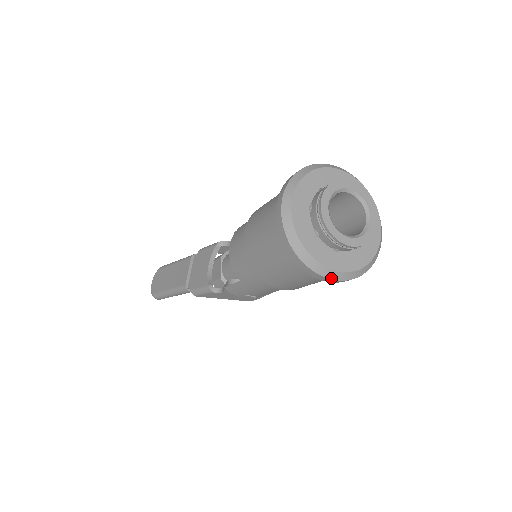
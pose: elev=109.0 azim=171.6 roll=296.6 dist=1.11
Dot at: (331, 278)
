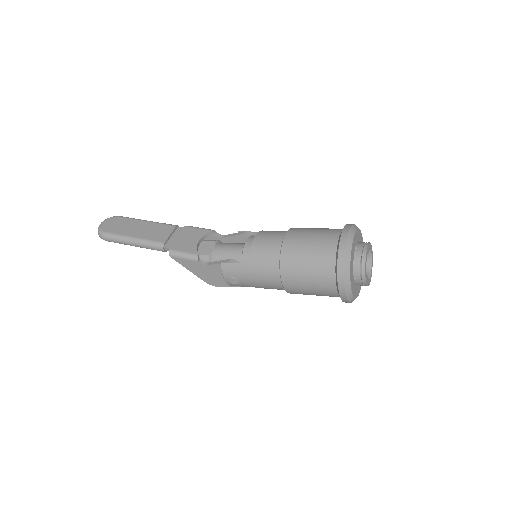
Dot at: (346, 292)
